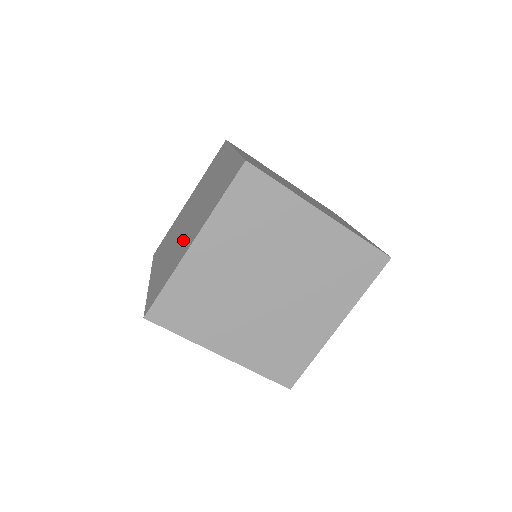
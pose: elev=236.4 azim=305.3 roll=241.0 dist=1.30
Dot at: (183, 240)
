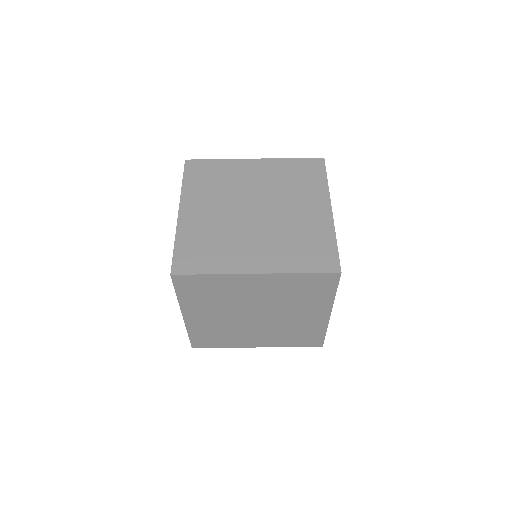
Dot at: occluded
